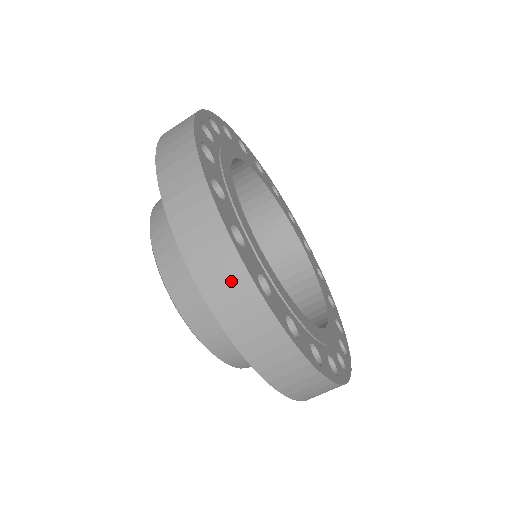
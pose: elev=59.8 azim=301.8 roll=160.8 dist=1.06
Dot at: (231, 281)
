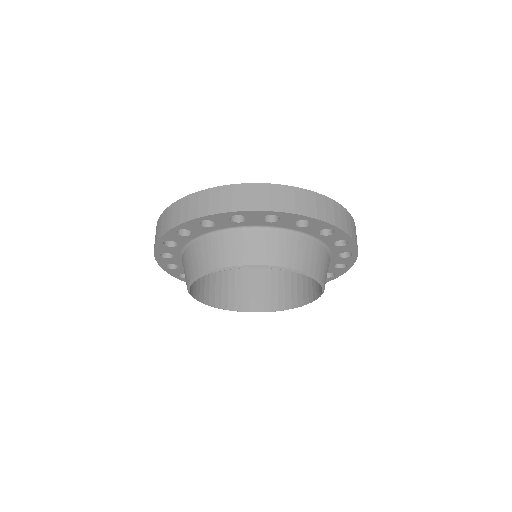
Dot at: (167, 216)
